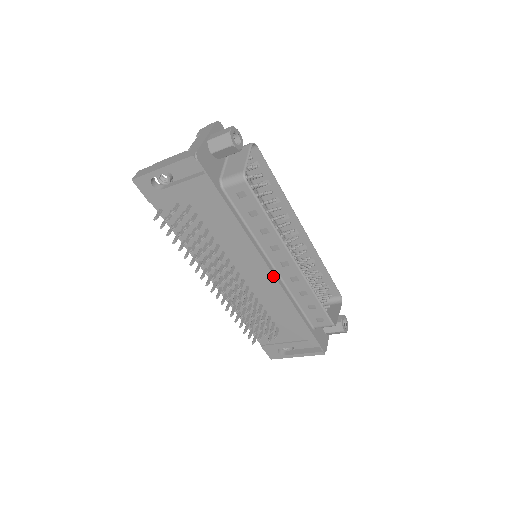
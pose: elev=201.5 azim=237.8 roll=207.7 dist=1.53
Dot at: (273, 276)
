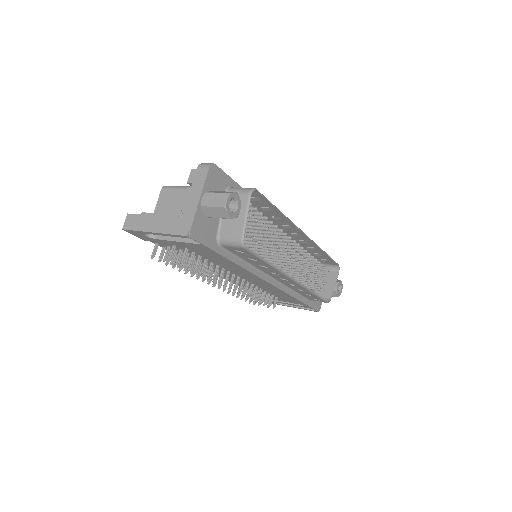
Dot at: (272, 285)
